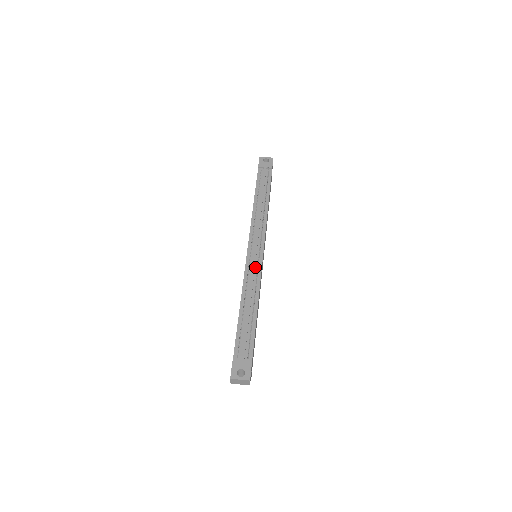
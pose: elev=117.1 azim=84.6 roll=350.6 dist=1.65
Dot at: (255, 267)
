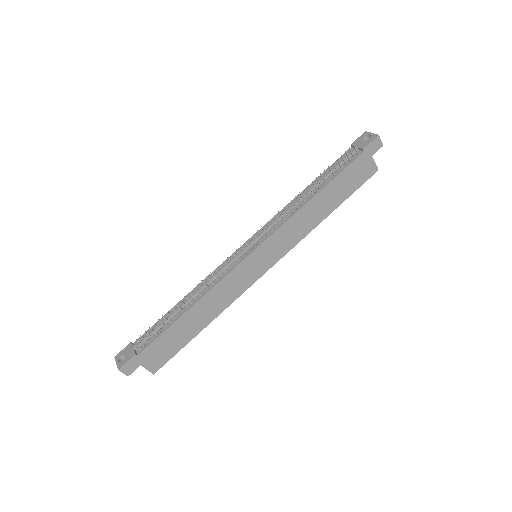
Dot at: (229, 266)
